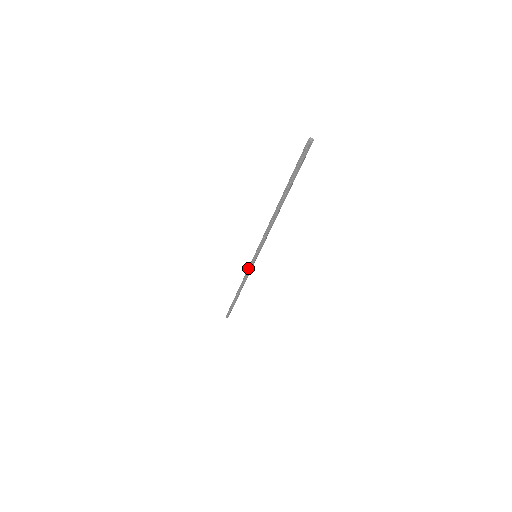
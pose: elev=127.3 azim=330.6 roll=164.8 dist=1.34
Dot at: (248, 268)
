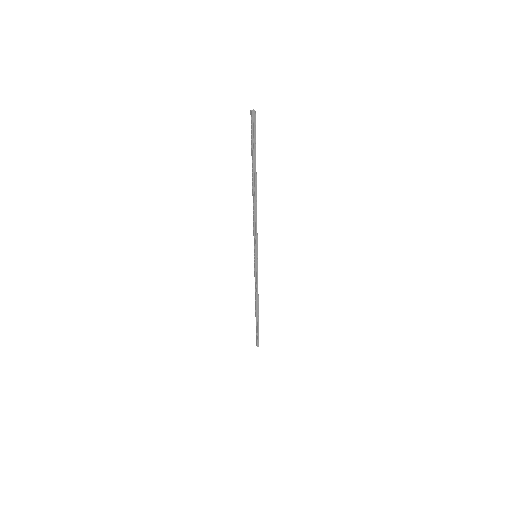
Dot at: (254, 272)
